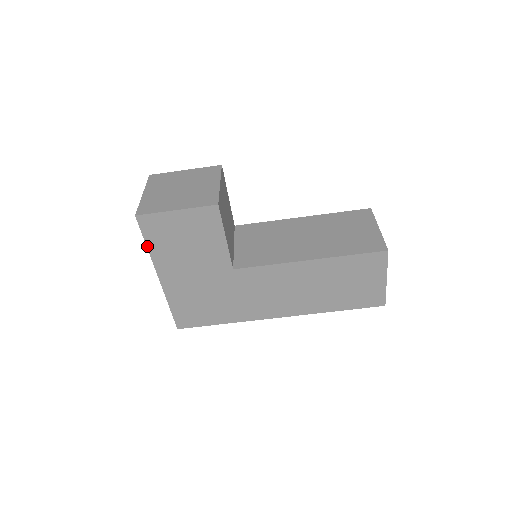
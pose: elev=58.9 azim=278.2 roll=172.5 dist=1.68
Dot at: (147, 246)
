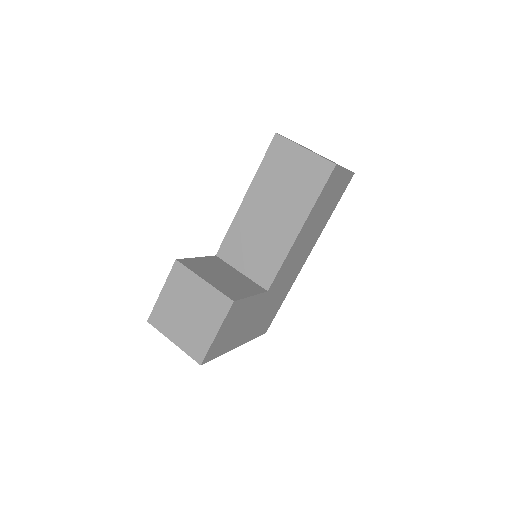
Dot at: occluded
